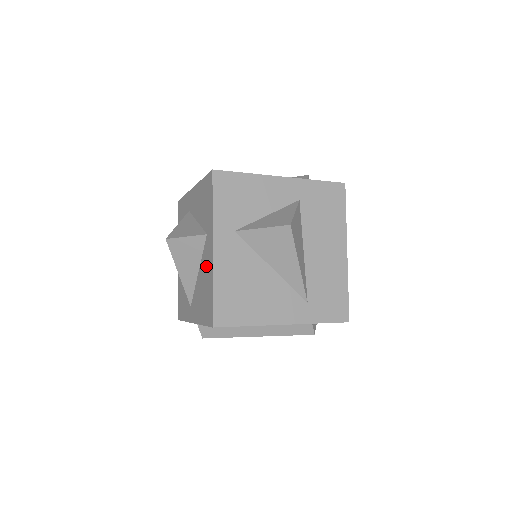
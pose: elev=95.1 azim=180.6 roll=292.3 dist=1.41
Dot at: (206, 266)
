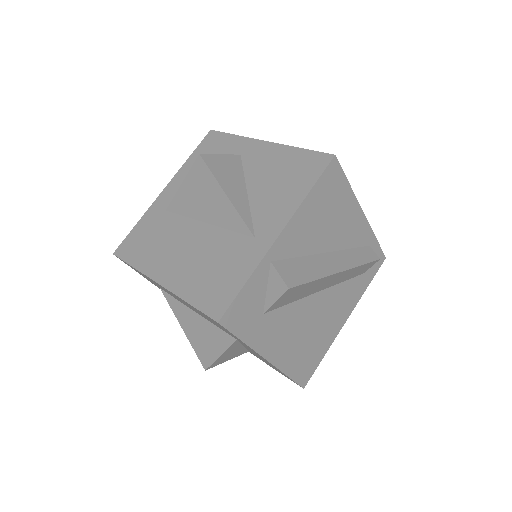
Dot at: (264, 162)
